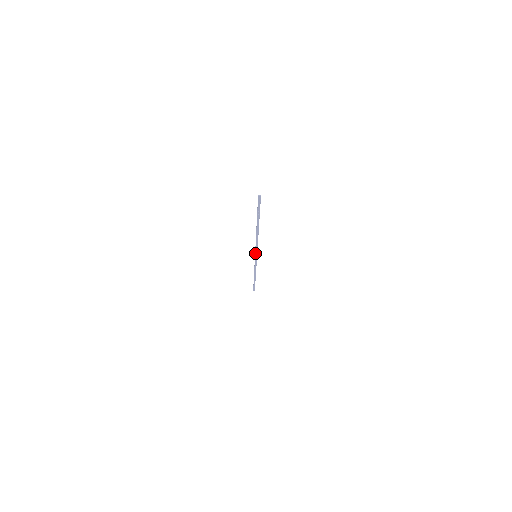
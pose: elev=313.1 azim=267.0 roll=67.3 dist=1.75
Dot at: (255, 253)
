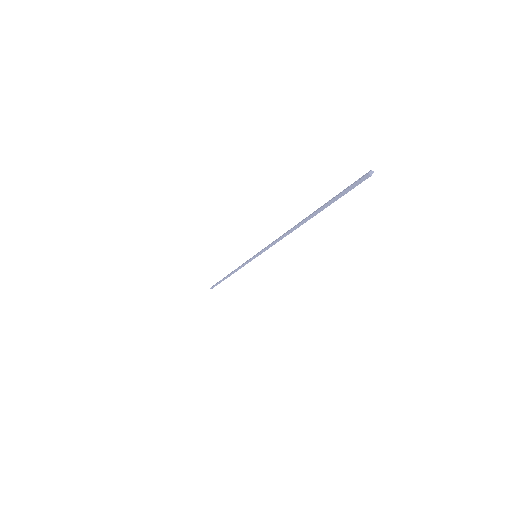
Dot at: (260, 254)
